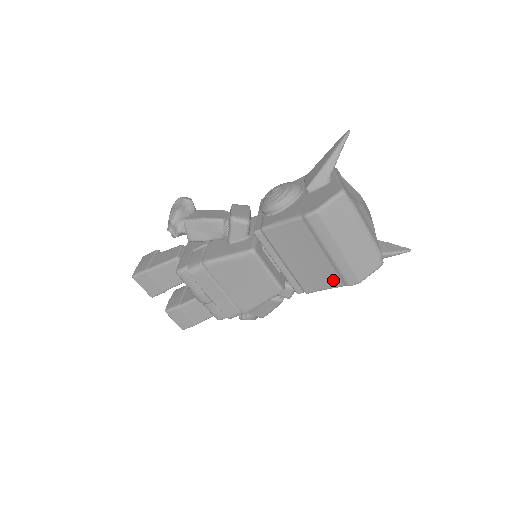
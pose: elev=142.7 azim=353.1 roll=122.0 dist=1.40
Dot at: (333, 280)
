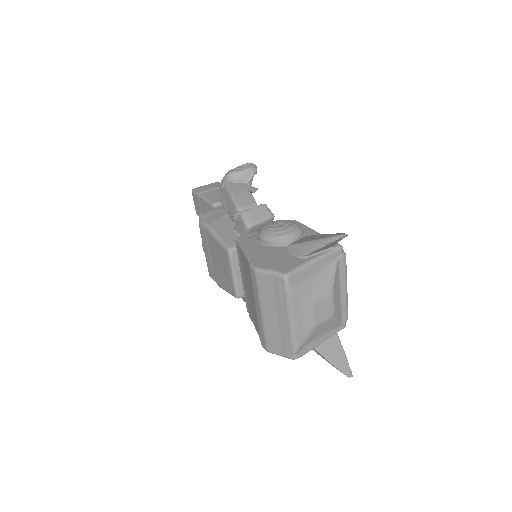
Dot at: (258, 328)
